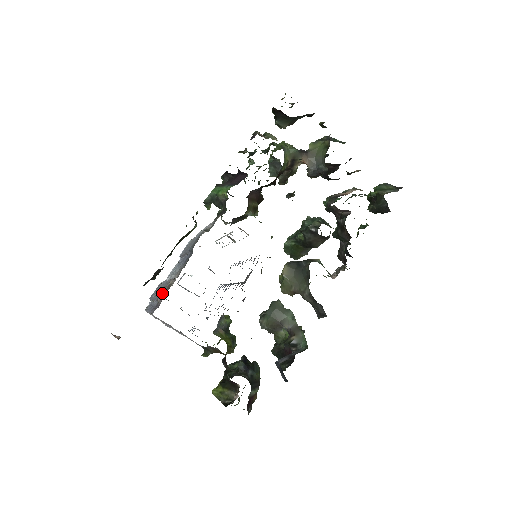
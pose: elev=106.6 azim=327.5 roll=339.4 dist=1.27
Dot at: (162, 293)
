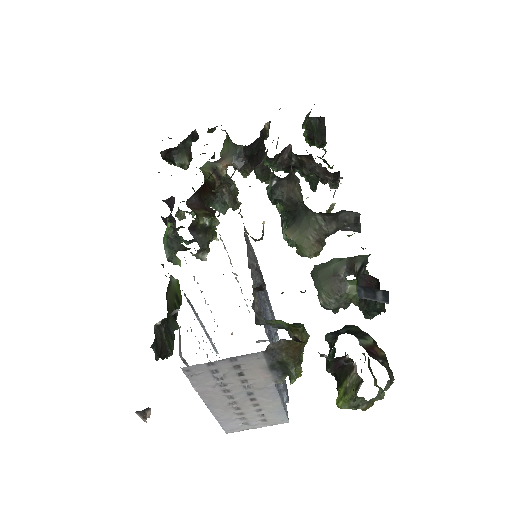
Dot at: occluded
